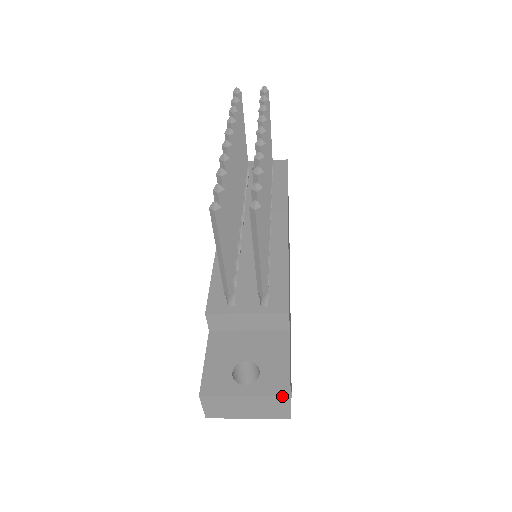
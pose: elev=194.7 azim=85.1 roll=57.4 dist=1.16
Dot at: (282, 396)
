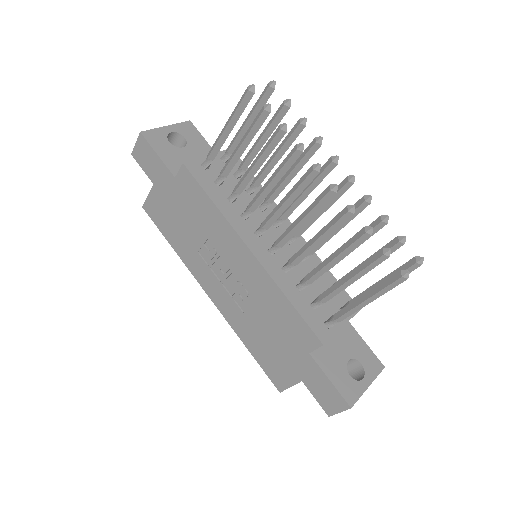
Dot at: occluded
